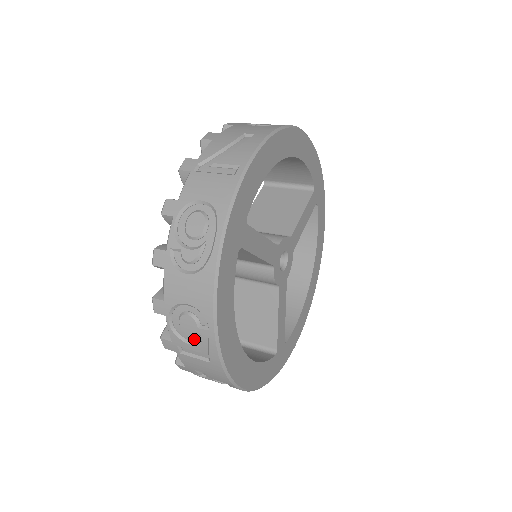
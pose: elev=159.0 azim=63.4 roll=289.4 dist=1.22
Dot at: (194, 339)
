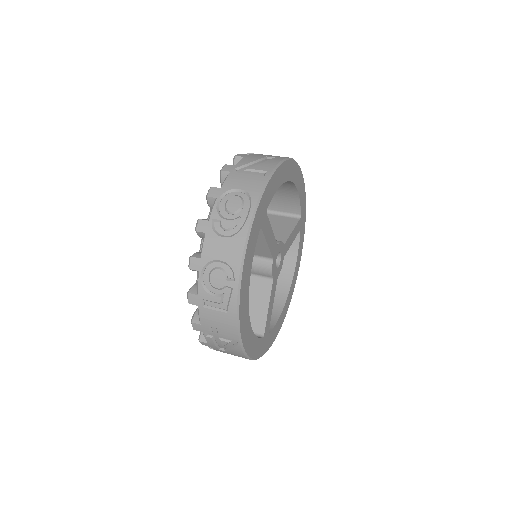
Dot at: (218, 292)
